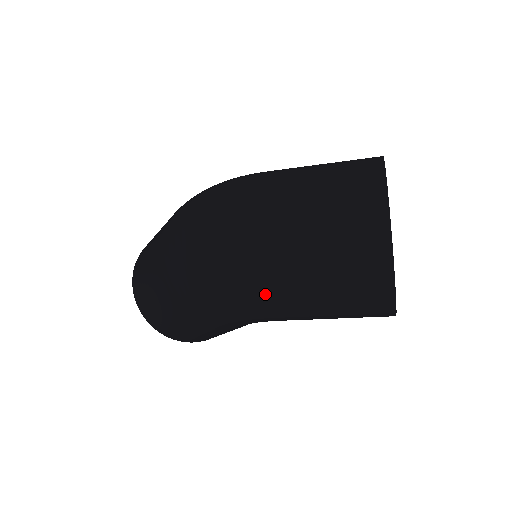
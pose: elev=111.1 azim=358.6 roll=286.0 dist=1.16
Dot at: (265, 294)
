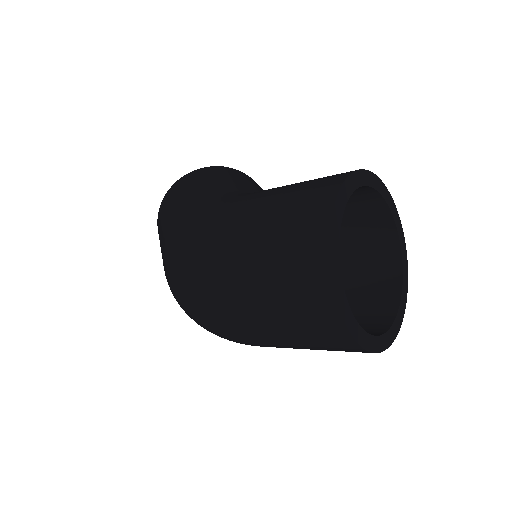
Dot at: occluded
